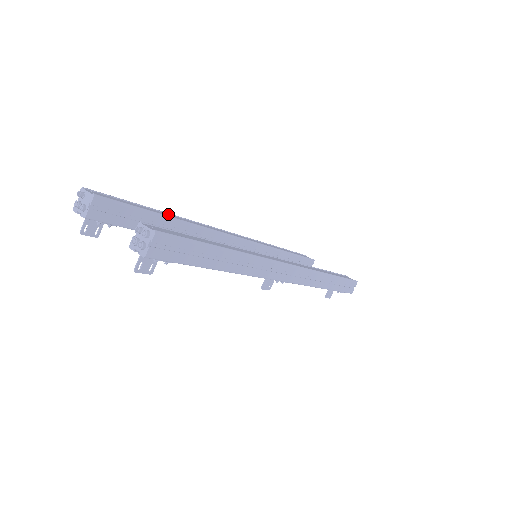
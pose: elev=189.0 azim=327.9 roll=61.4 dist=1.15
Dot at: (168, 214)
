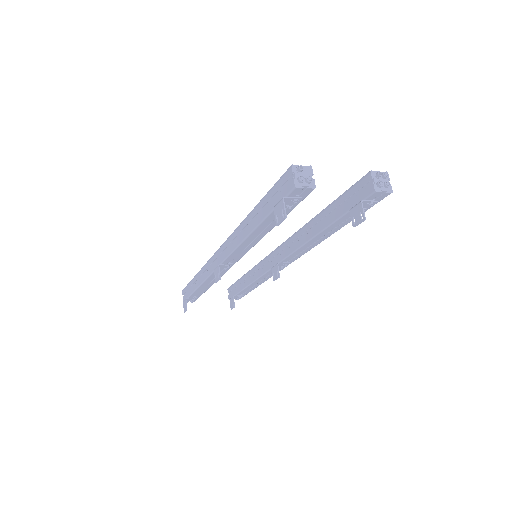
Dot at: occluded
